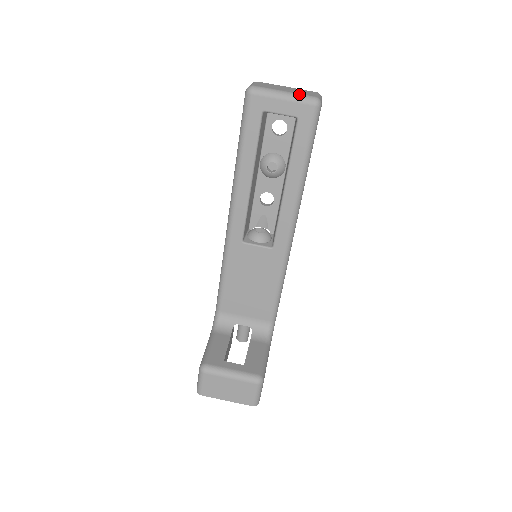
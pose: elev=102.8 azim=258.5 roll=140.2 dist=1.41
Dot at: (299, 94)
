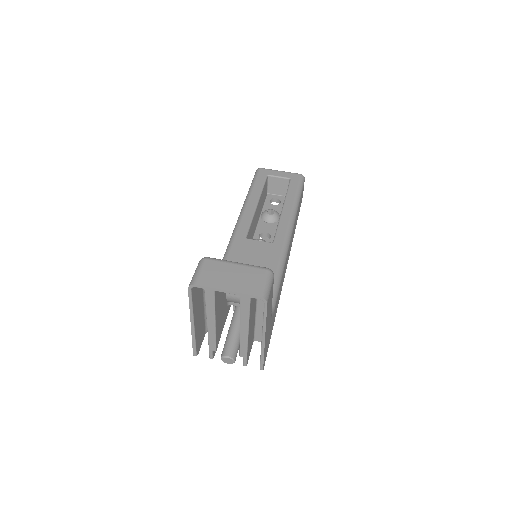
Dot at: occluded
